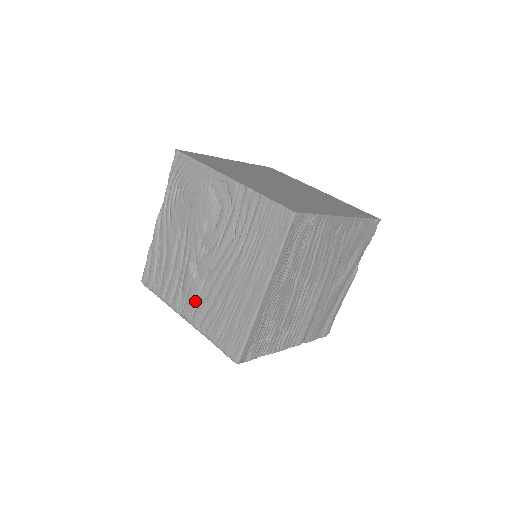
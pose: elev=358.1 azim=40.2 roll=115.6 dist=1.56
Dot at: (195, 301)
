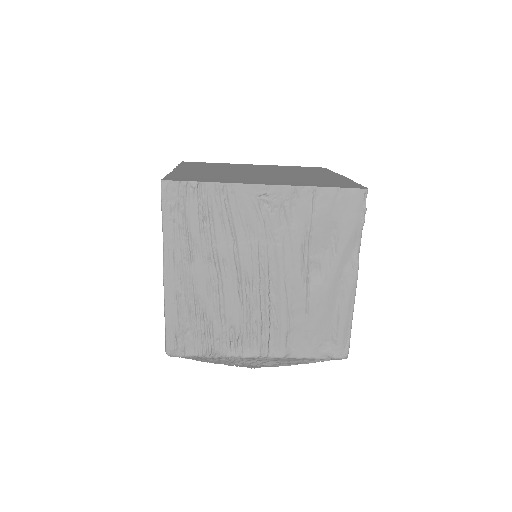
Dot at: occluded
